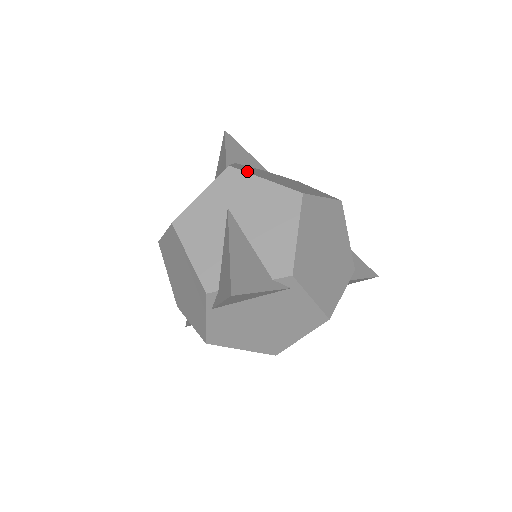
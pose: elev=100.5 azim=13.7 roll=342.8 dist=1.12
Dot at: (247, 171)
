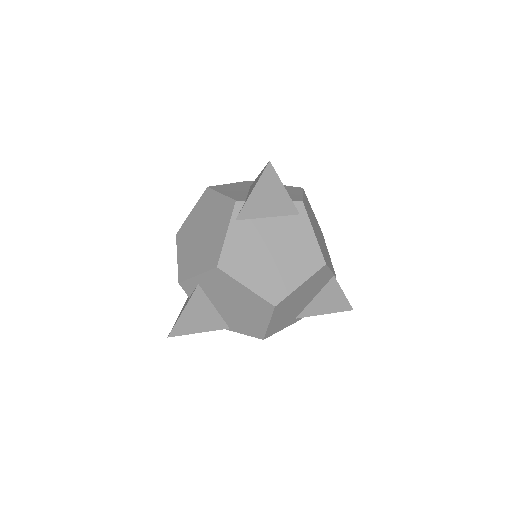
Dot at: occluded
